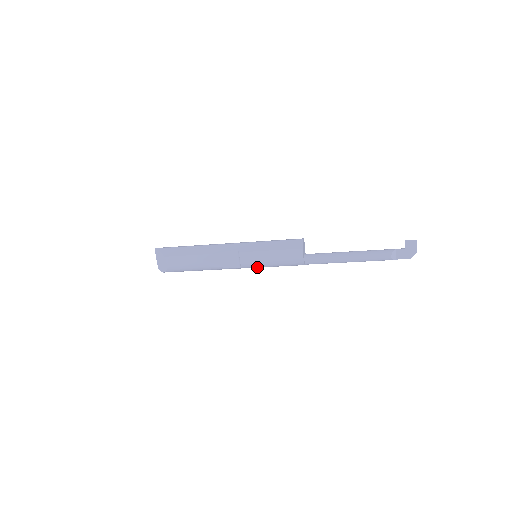
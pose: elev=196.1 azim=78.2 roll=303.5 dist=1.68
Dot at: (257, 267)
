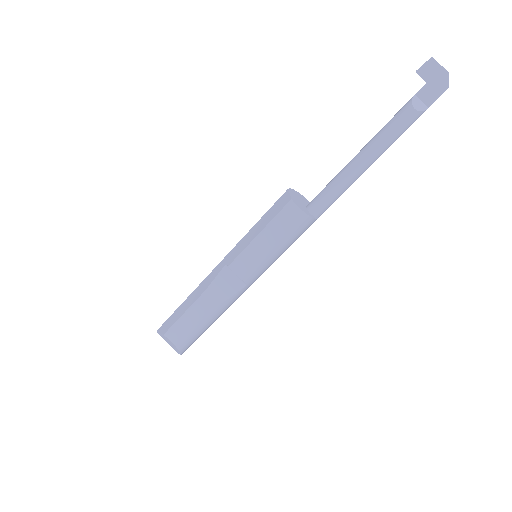
Dot at: (265, 268)
